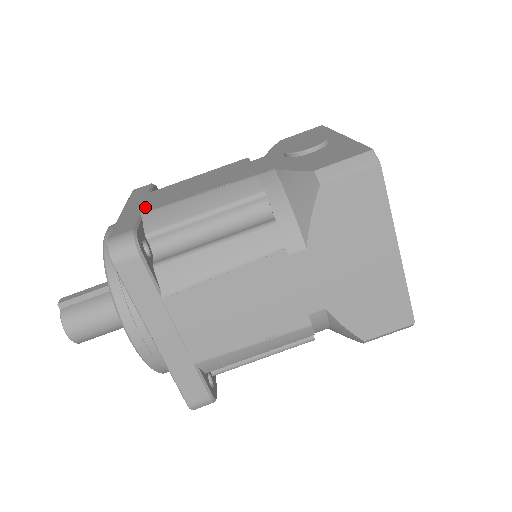
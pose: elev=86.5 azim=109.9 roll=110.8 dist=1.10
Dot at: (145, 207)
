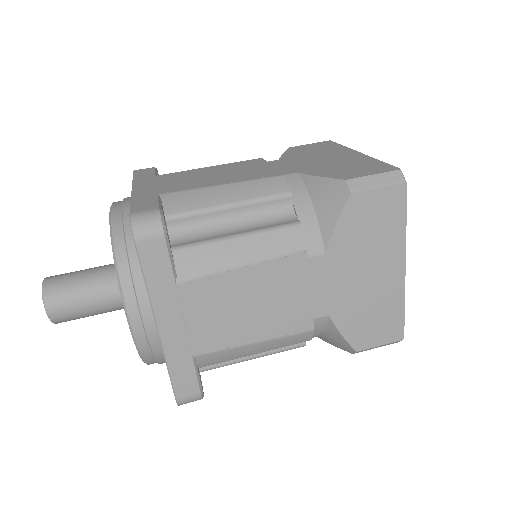
Dot at: occluded
